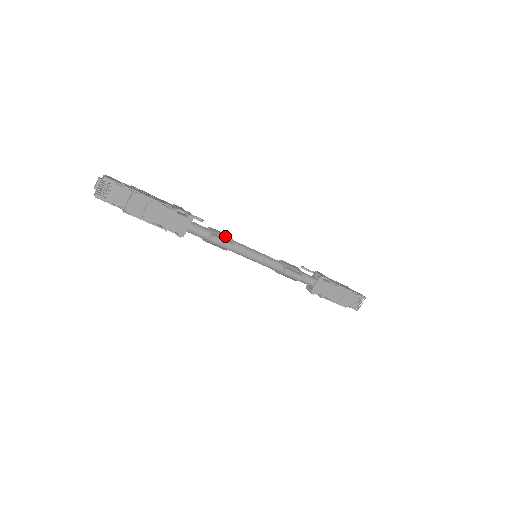
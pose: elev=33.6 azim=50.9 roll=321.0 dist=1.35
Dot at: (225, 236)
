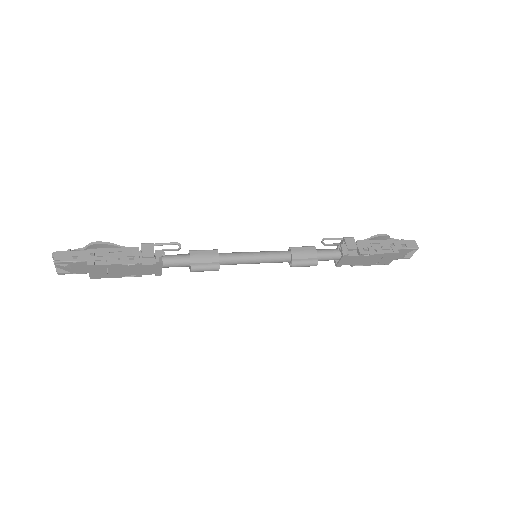
Dot at: (209, 258)
